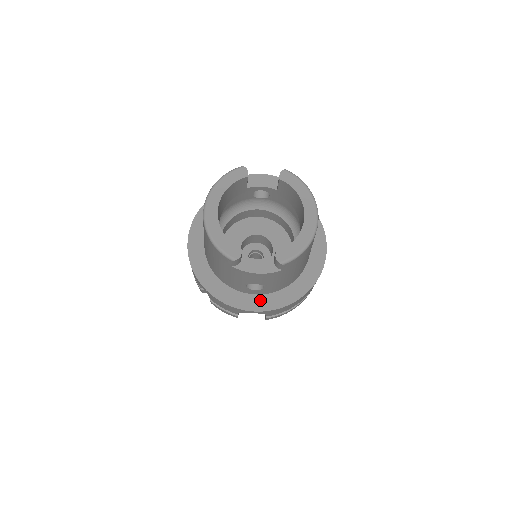
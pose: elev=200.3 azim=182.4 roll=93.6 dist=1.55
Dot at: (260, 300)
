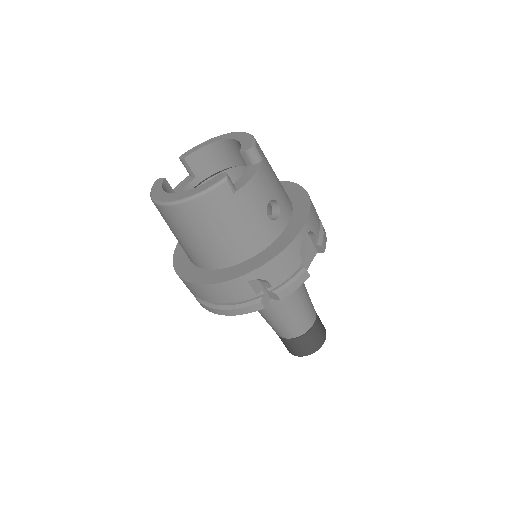
Dot at: (293, 224)
